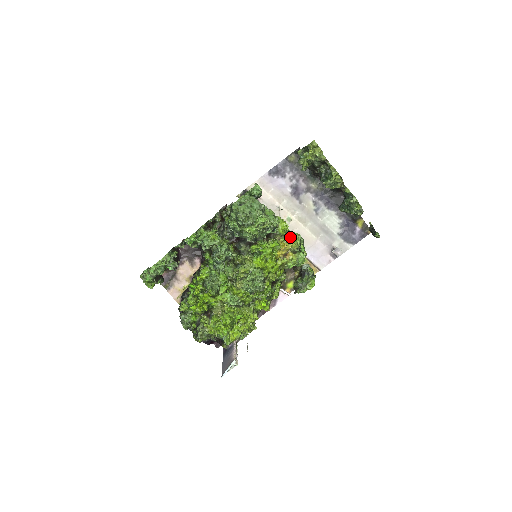
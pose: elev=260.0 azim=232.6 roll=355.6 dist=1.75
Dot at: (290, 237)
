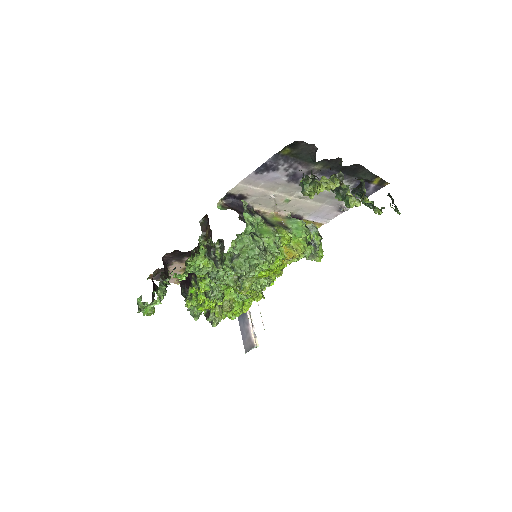
Dot at: (295, 242)
